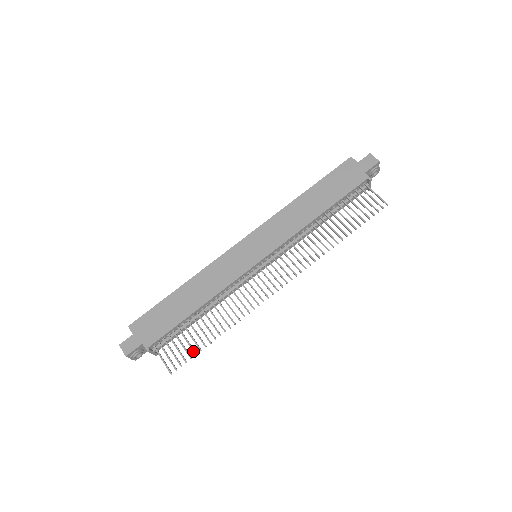
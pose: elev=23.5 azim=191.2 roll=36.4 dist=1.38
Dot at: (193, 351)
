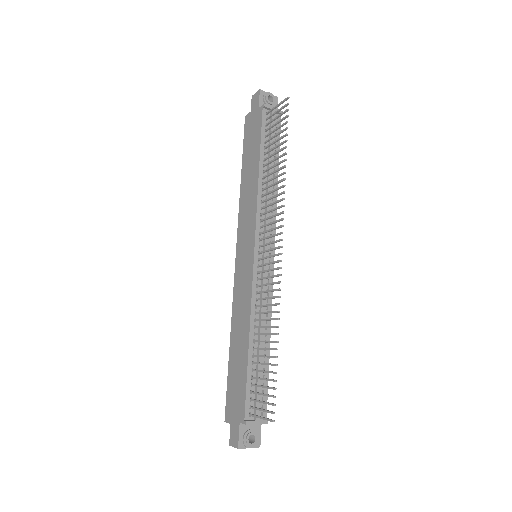
Dot at: occluded
